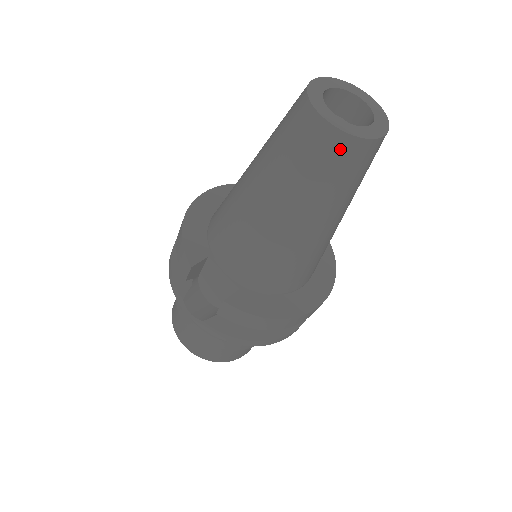
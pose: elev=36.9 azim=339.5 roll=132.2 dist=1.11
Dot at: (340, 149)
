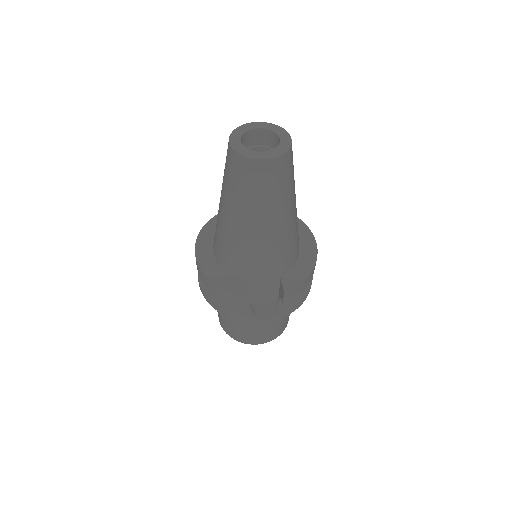
Dot at: (283, 165)
